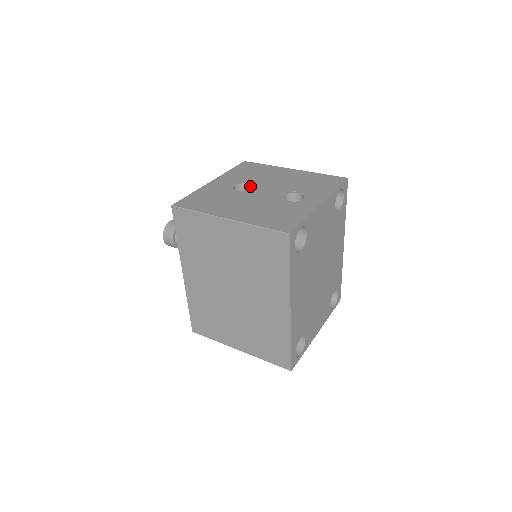
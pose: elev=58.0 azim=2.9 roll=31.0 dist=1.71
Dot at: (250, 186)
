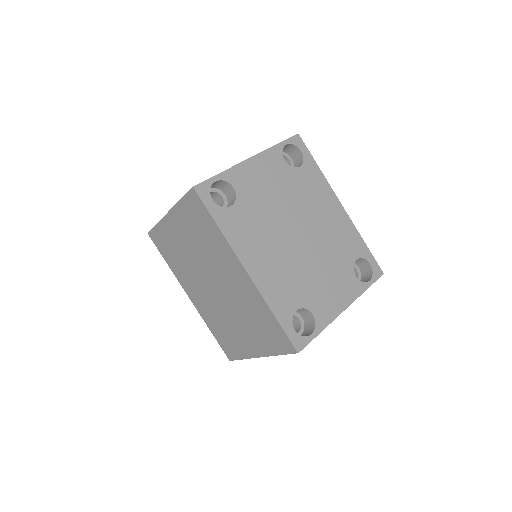
Dot at: occluded
